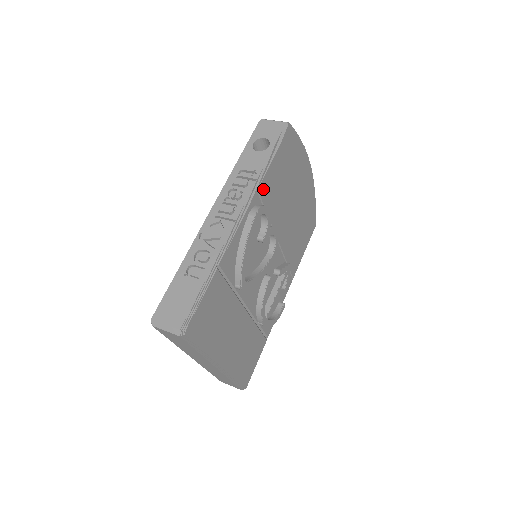
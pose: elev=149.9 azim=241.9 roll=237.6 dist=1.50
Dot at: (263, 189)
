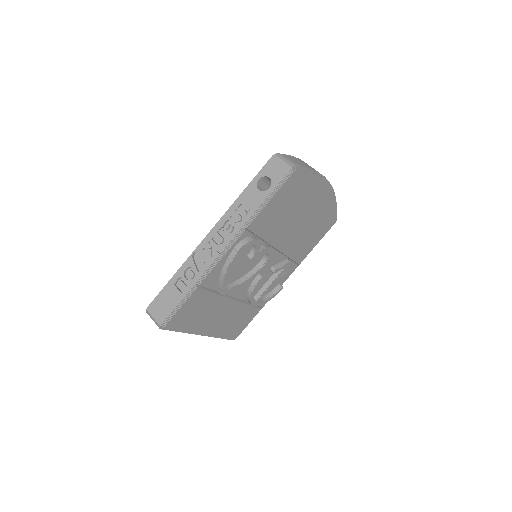
Dot at: (255, 225)
